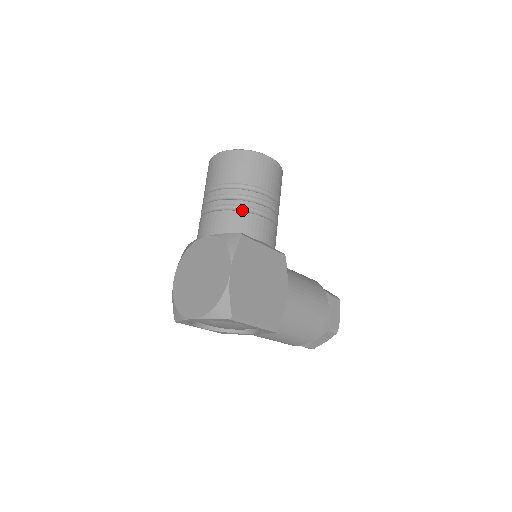
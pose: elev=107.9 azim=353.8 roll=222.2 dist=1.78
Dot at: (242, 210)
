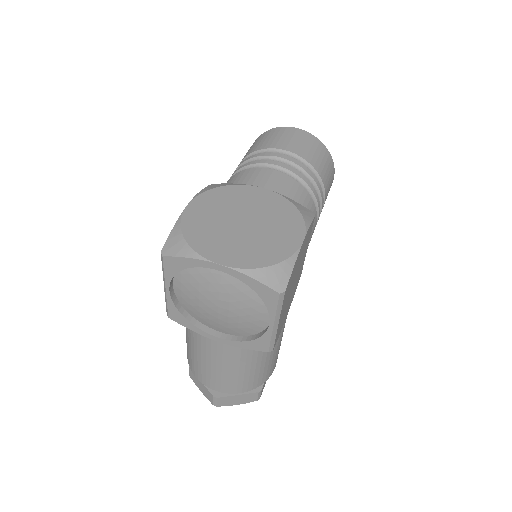
Dot at: (309, 194)
